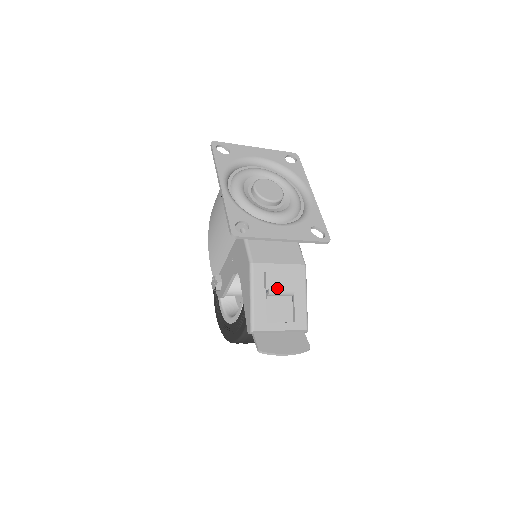
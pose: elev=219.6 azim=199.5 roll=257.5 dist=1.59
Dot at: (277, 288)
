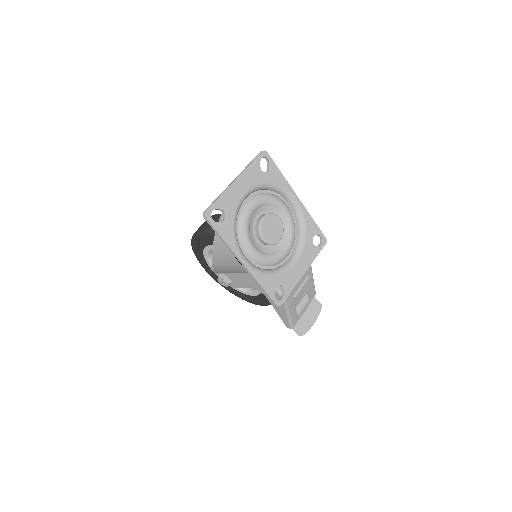
Dot at: occluded
